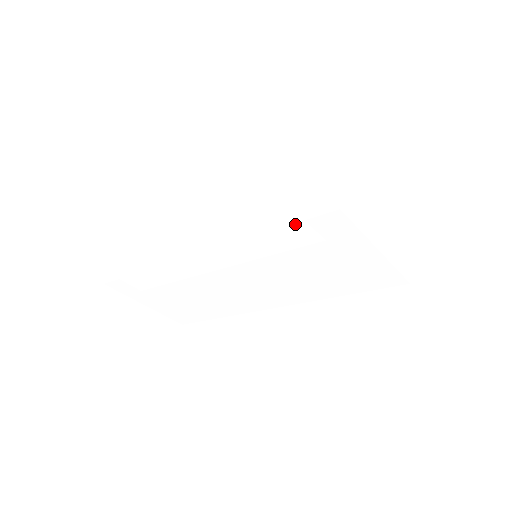
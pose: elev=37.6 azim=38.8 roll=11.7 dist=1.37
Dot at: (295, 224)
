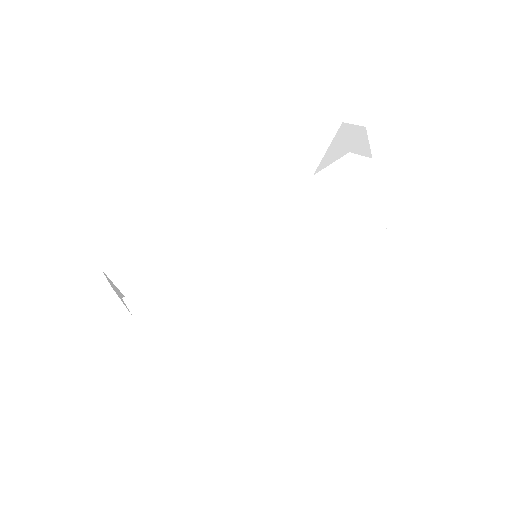
Dot at: (325, 170)
